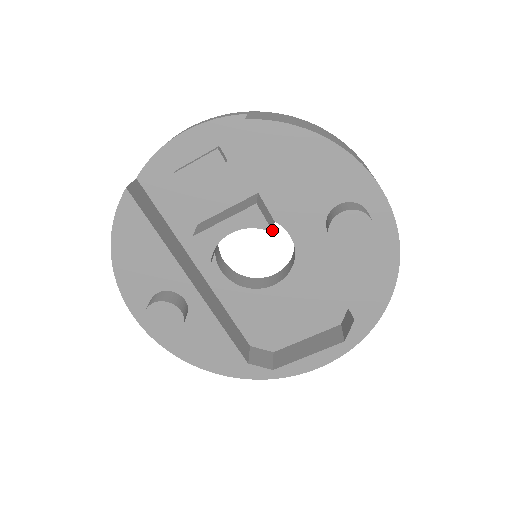
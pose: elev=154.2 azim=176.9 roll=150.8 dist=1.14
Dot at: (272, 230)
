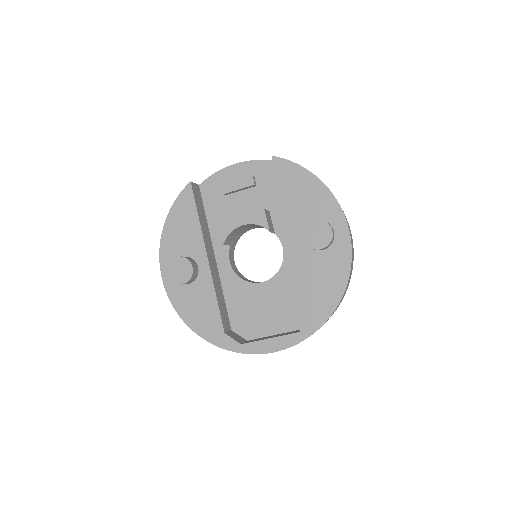
Dot at: (269, 230)
